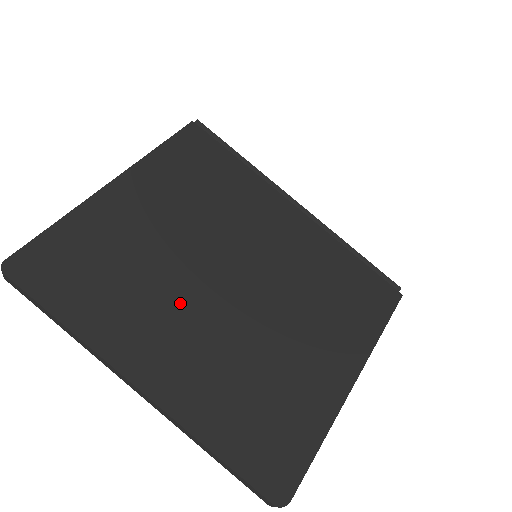
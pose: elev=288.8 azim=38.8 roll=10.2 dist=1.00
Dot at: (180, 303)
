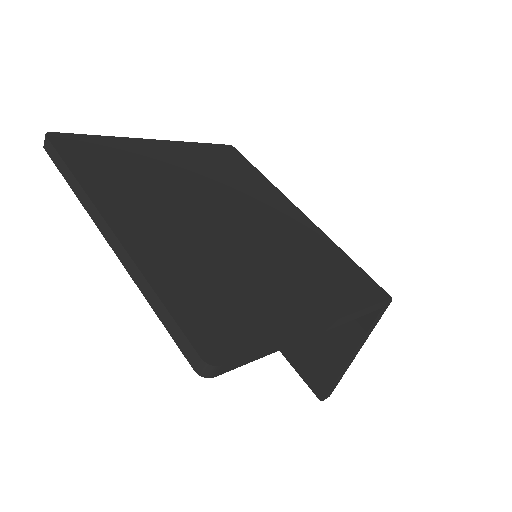
Dot at: (175, 207)
